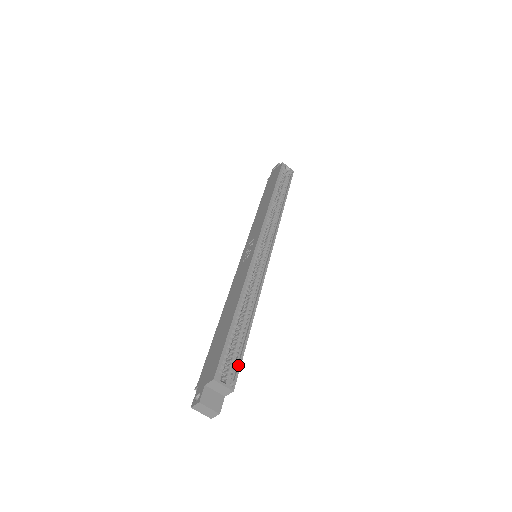
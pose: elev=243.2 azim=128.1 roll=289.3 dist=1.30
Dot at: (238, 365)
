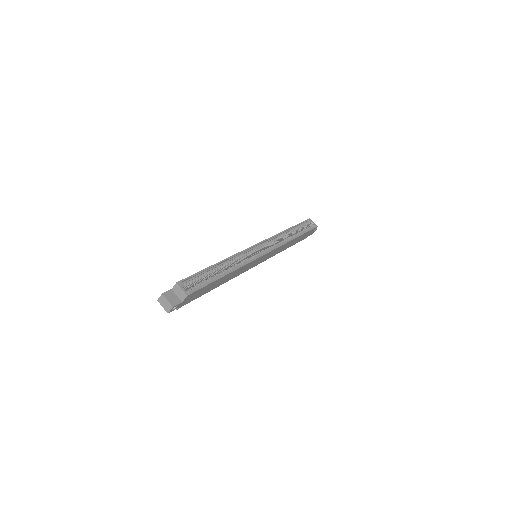
Dot at: (199, 287)
